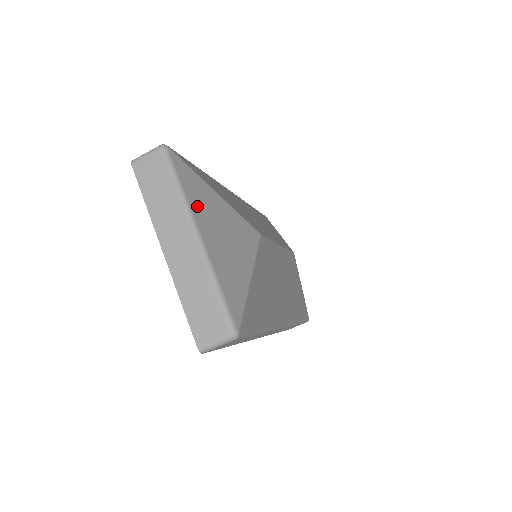
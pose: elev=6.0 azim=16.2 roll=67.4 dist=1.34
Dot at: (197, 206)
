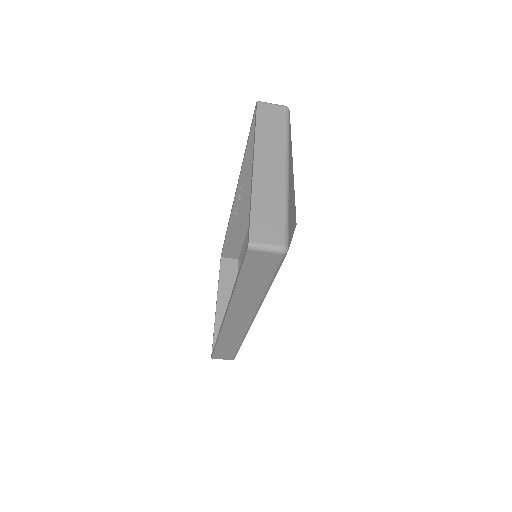
Dot at: (290, 157)
